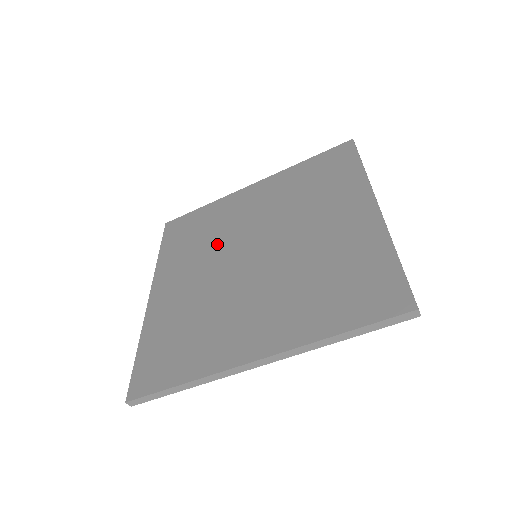
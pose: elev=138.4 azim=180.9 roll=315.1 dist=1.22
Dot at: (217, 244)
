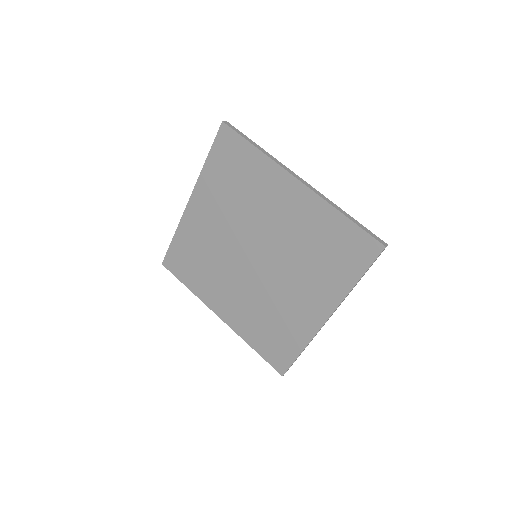
Dot at: (221, 262)
